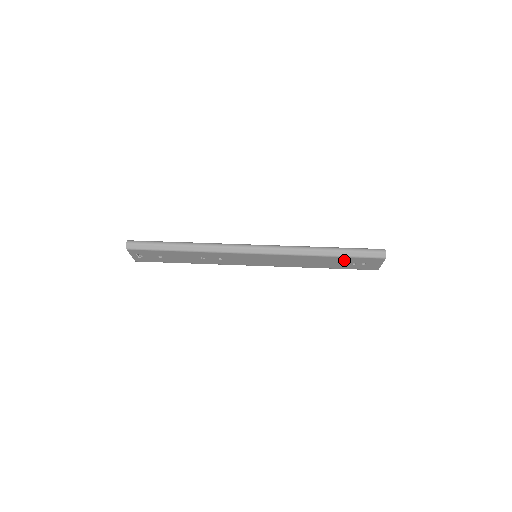
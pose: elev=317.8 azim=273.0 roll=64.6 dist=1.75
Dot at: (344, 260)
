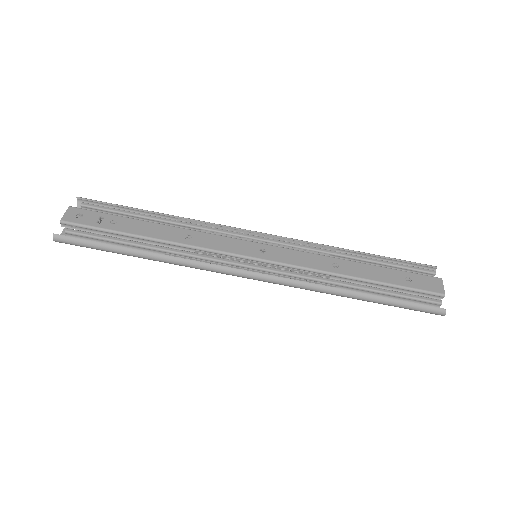
Dot at: occluded
